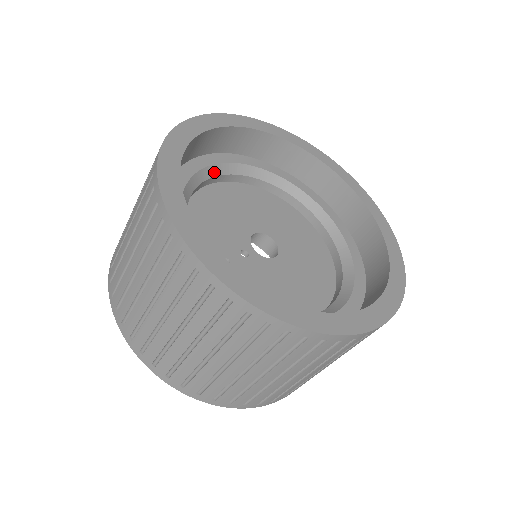
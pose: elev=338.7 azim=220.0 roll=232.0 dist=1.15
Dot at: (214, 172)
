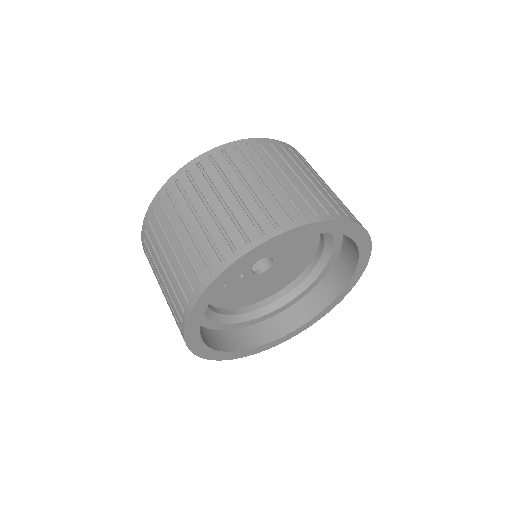
Dot at: occluded
